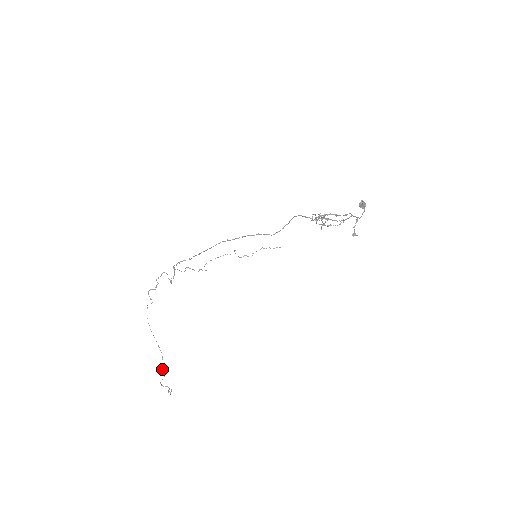
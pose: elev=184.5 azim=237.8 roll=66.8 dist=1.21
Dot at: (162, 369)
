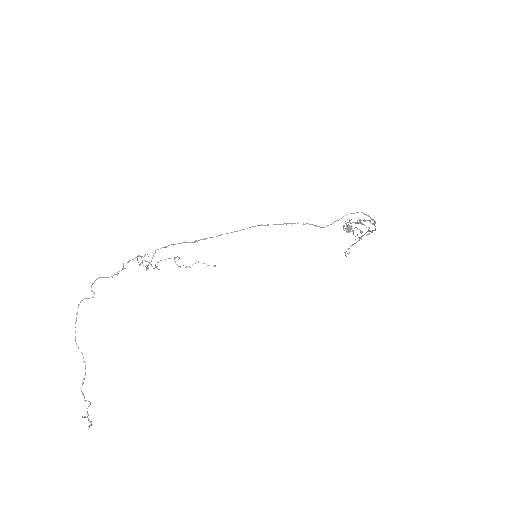
Dot at: occluded
